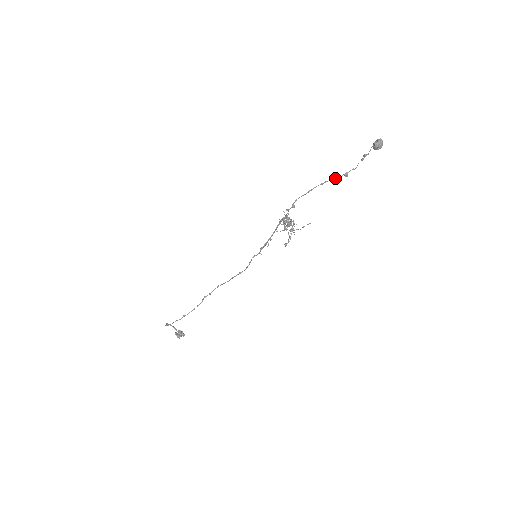
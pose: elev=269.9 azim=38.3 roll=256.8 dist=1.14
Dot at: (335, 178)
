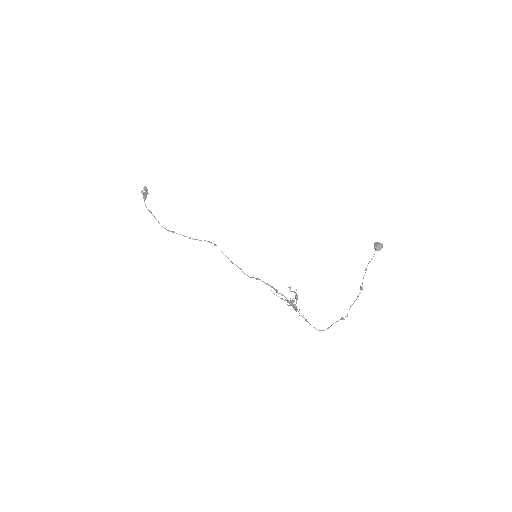
Dot at: occluded
